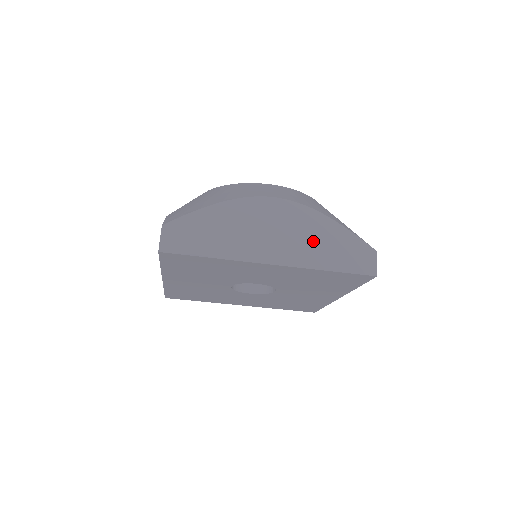
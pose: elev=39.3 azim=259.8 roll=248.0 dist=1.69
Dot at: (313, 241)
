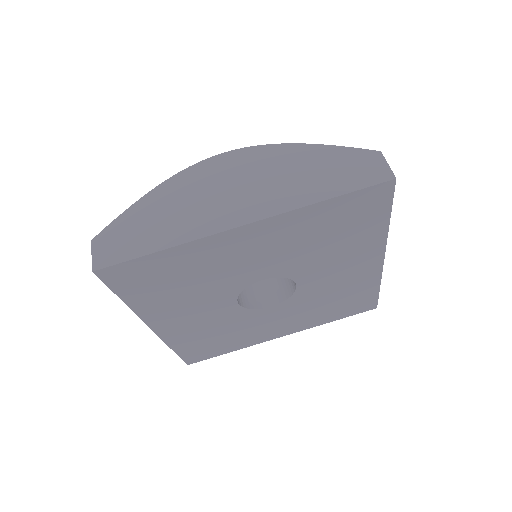
Dot at: (289, 177)
